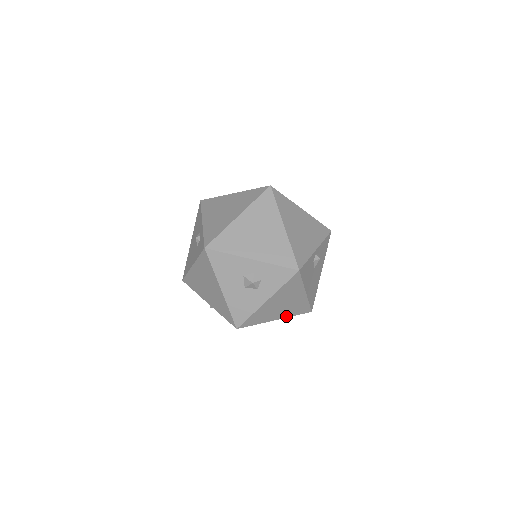
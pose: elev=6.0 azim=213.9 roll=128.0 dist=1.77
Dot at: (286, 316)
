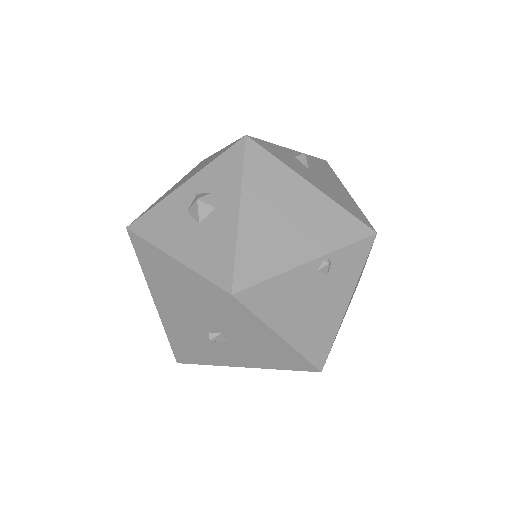
Dot at: (325, 250)
